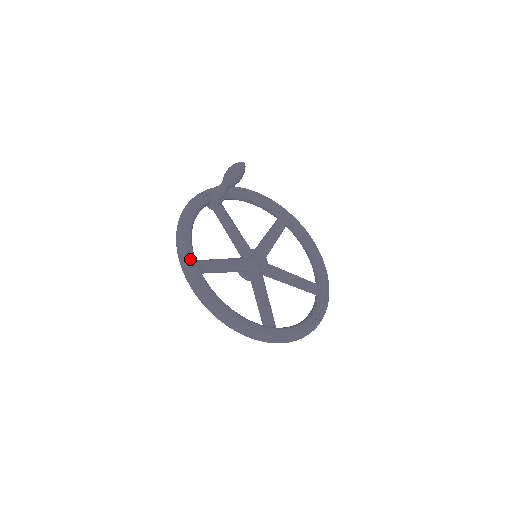
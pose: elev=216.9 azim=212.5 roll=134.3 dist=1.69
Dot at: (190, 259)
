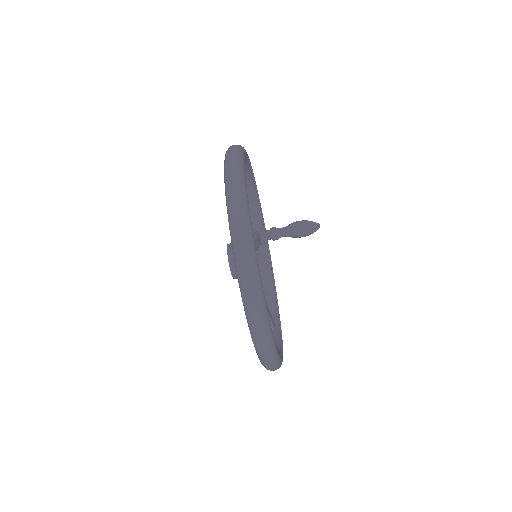
Dot at: (248, 156)
